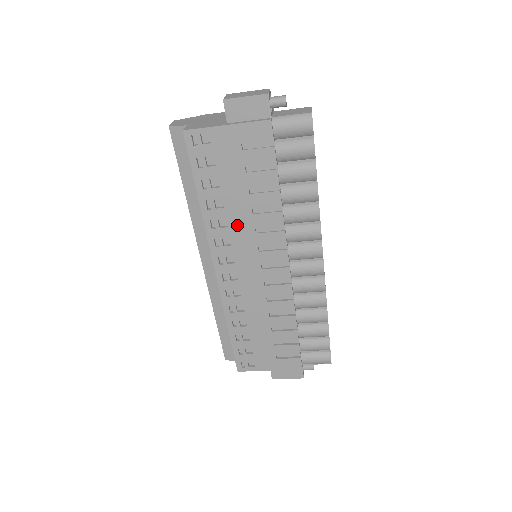
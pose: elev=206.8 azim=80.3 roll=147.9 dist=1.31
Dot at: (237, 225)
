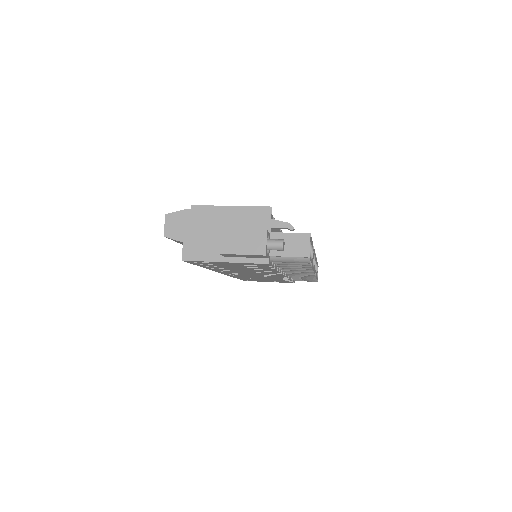
Dot at: (239, 271)
